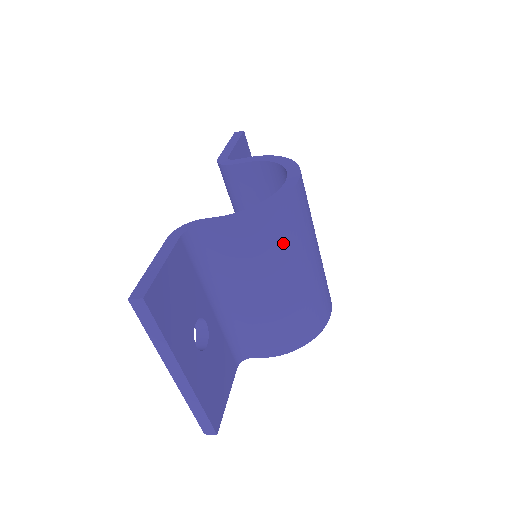
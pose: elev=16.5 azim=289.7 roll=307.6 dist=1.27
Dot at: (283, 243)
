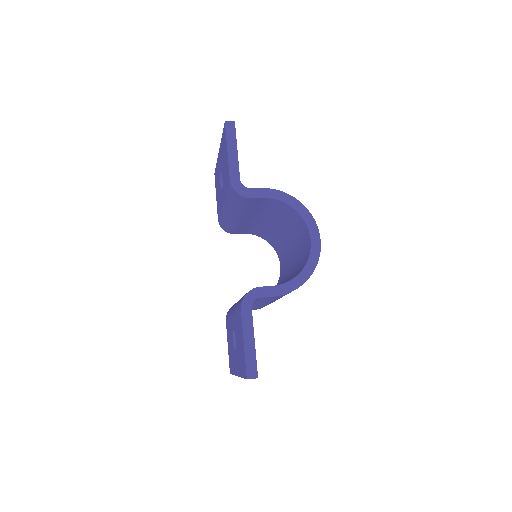
Dot at: occluded
